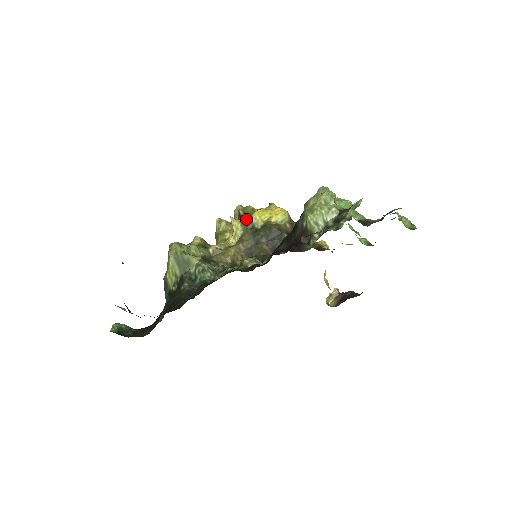
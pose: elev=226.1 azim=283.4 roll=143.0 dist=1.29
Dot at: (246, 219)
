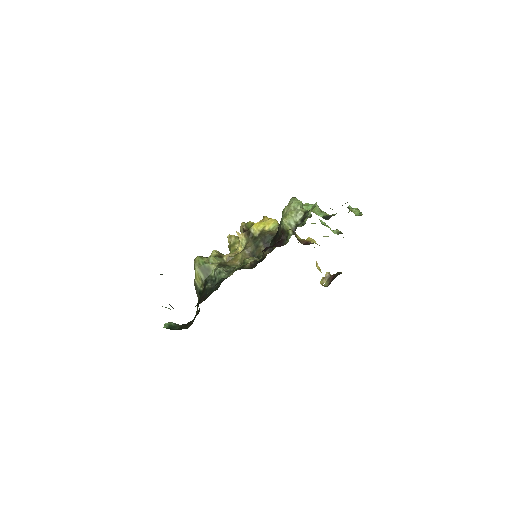
Dot at: (247, 231)
